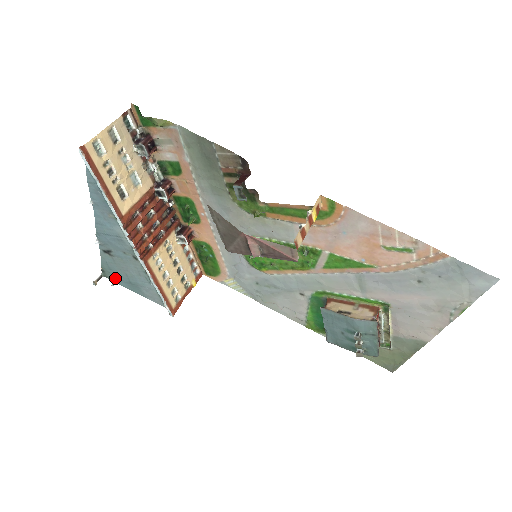
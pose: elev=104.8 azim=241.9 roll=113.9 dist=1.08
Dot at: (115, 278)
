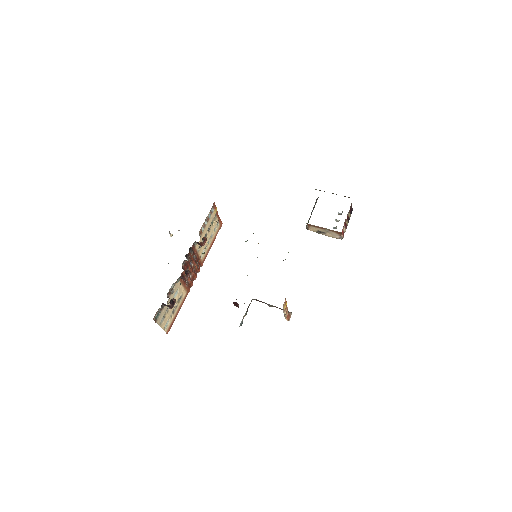
Dot at: occluded
